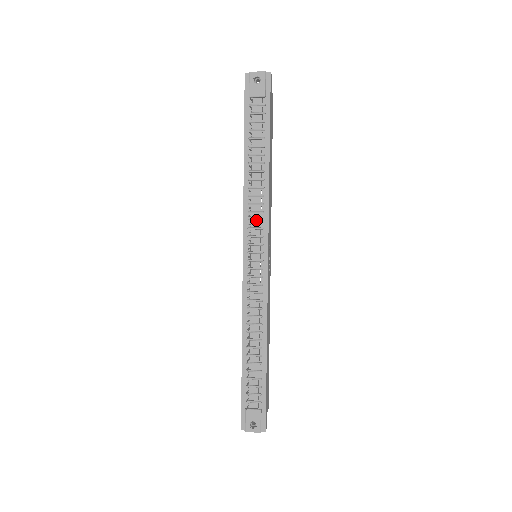
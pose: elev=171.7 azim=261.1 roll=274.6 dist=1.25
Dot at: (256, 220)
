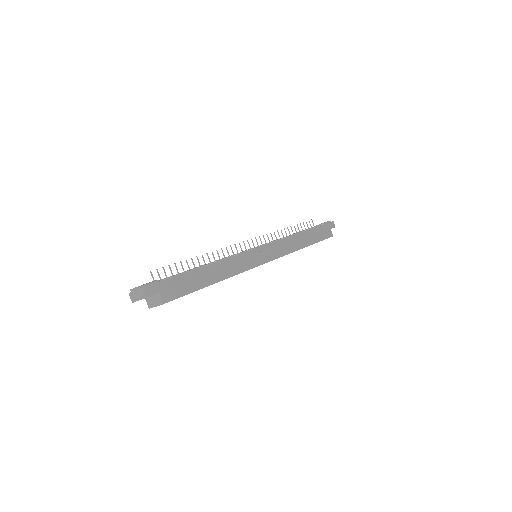
Dot at: occluded
